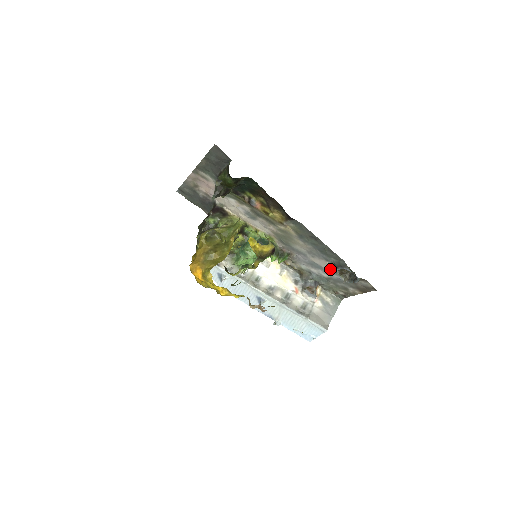
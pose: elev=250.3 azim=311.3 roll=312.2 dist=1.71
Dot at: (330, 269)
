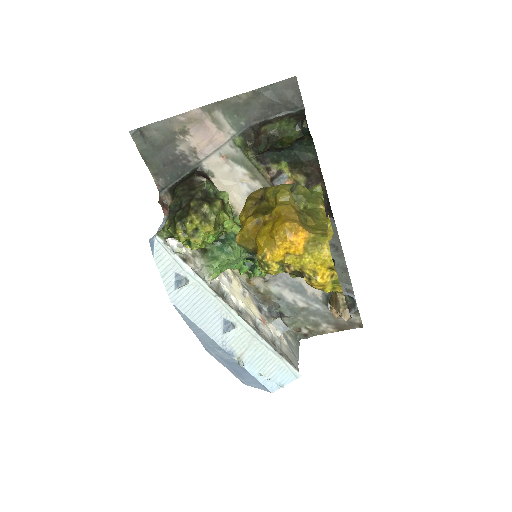
Dot at: (318, 295)
